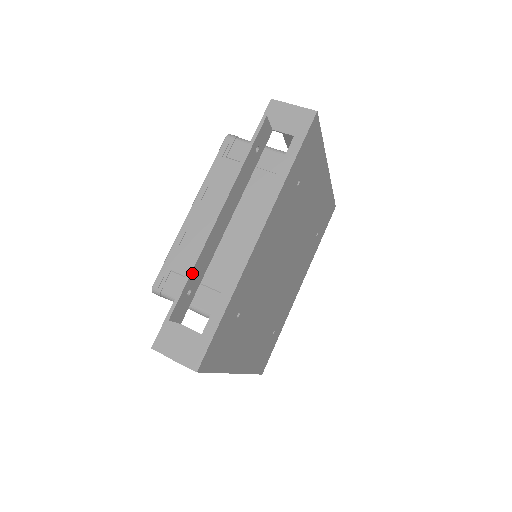
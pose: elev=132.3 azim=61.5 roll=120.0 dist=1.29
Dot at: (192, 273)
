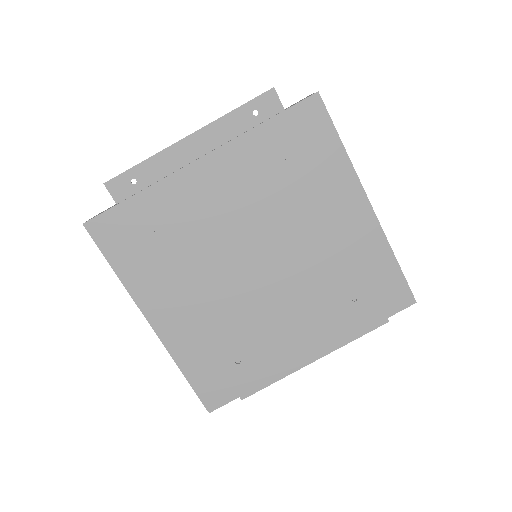
Dot at: (142, 165)
